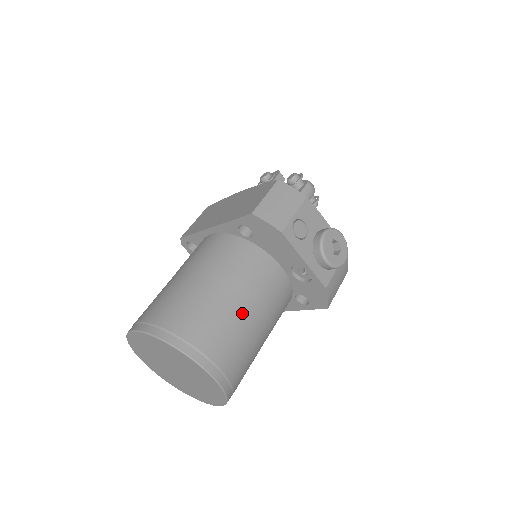
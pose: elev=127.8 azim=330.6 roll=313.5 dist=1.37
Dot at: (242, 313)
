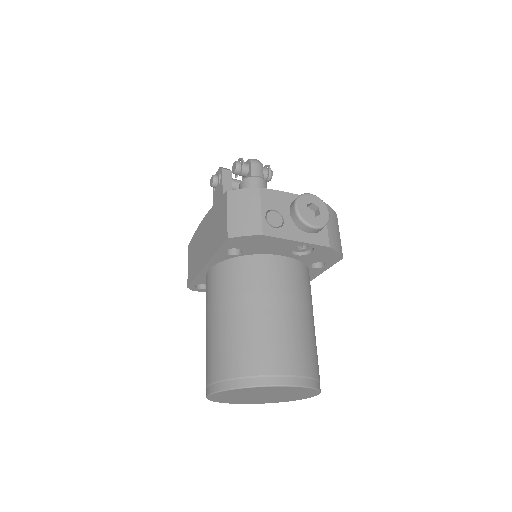
Dot at: (280, 319)
